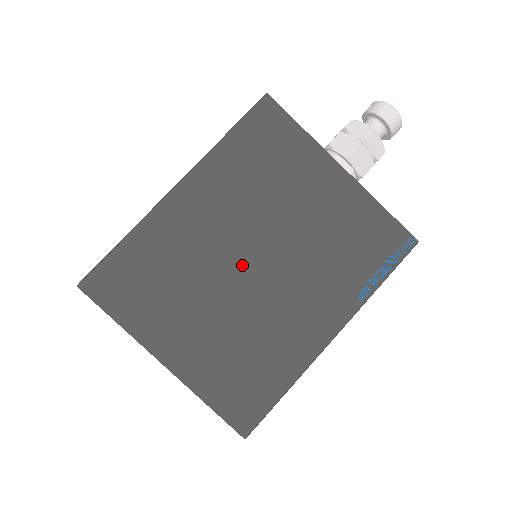
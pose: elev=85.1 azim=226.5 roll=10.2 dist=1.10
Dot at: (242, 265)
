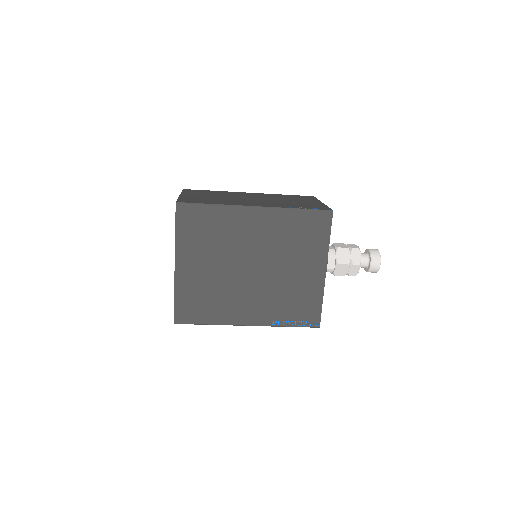
Dot at: (246, 264)
